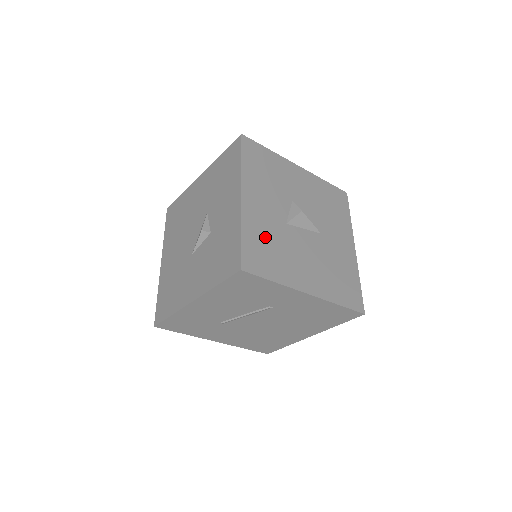
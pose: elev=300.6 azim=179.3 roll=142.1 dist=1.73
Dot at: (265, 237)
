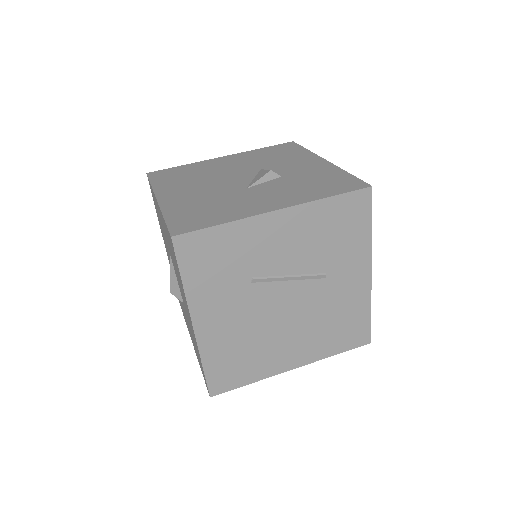
Dot at: occluded
